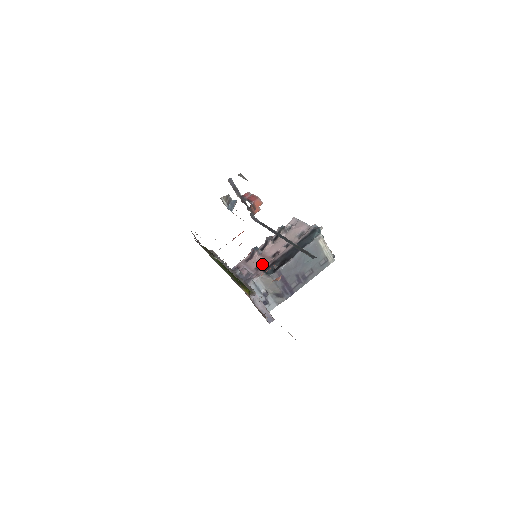
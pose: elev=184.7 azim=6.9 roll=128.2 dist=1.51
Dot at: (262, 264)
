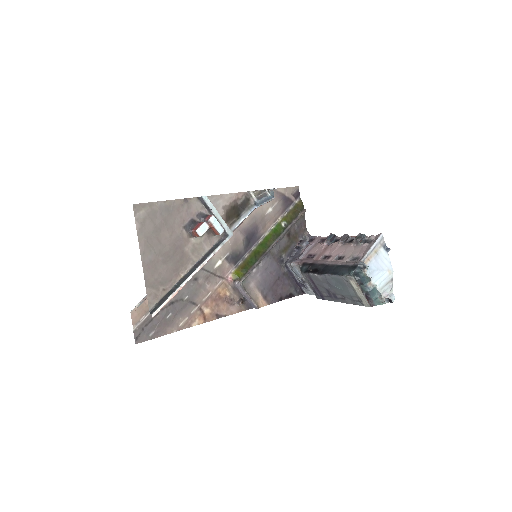
Dot at: (314, 256)
